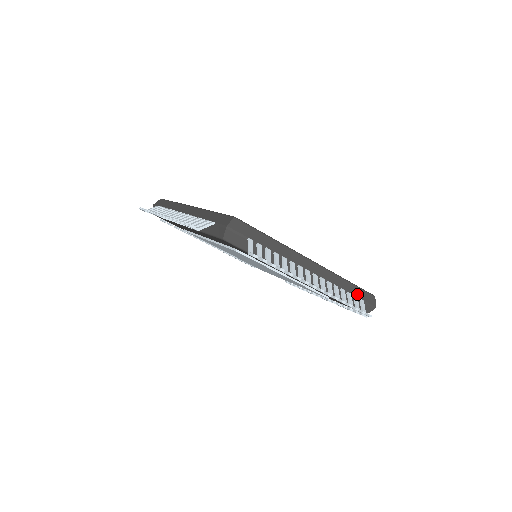
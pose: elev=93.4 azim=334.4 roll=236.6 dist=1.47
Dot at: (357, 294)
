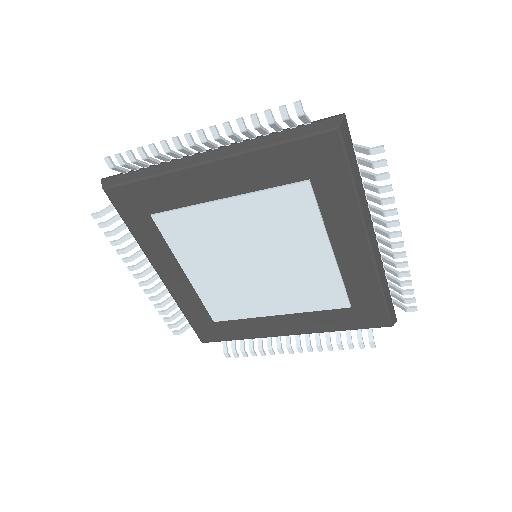
Dot at: occluded
